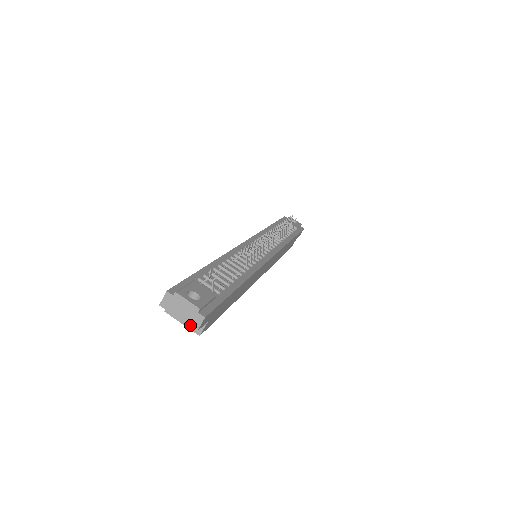
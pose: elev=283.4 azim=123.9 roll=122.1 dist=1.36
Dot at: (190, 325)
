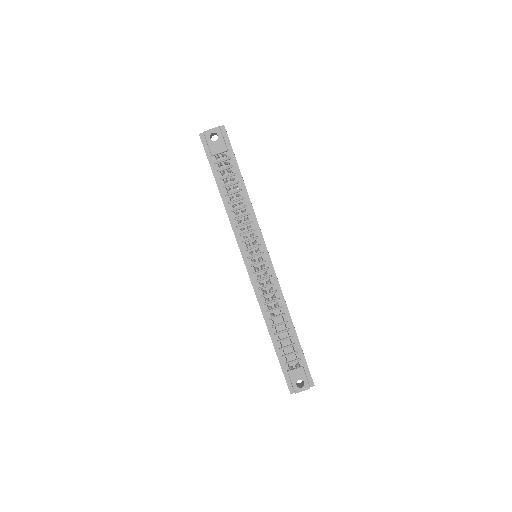
Dot at: occluded
